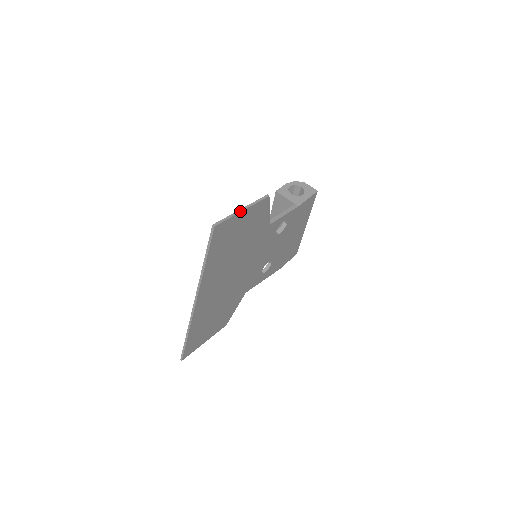
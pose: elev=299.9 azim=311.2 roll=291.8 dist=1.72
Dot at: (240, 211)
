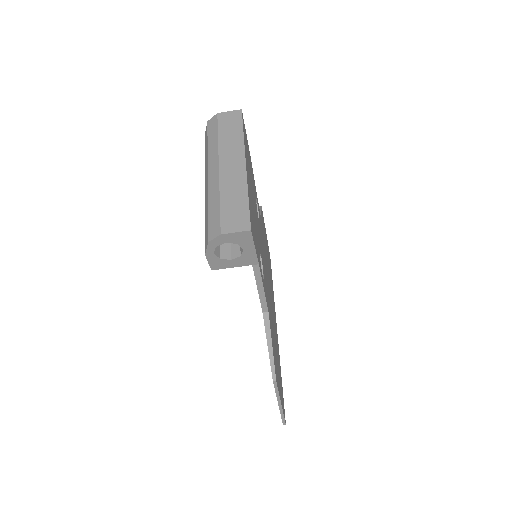
Dot at: (281, 407)
